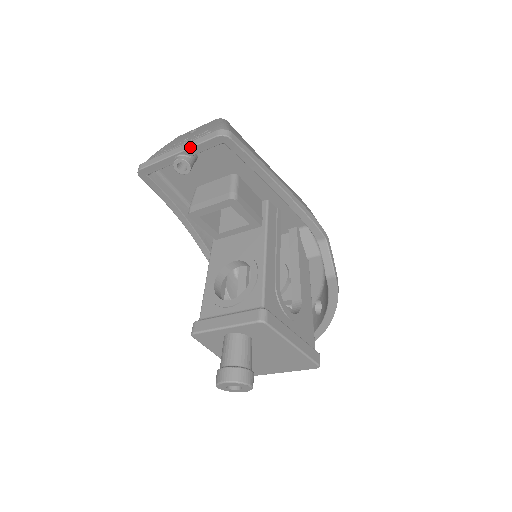
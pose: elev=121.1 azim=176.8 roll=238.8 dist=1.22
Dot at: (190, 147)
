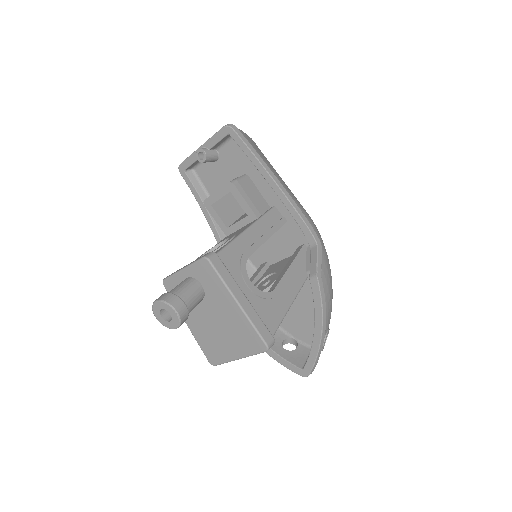
Dot at: (208, 139)
